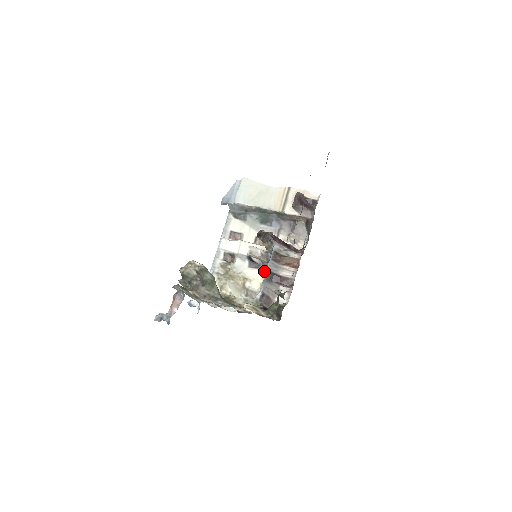
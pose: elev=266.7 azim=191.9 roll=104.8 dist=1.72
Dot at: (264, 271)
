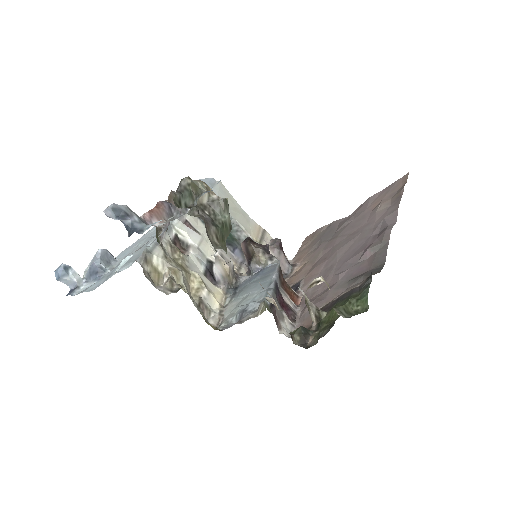
Dot at: (226, 292)
